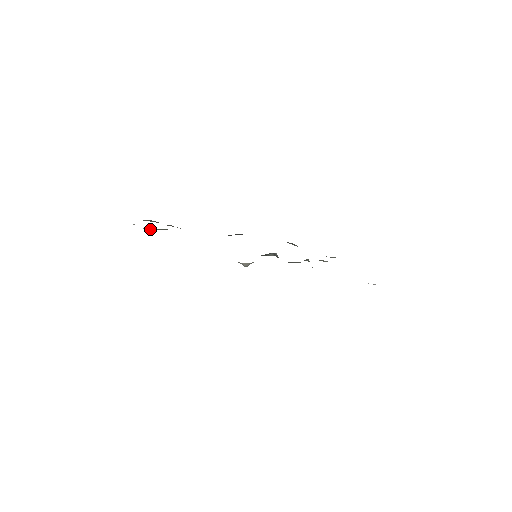
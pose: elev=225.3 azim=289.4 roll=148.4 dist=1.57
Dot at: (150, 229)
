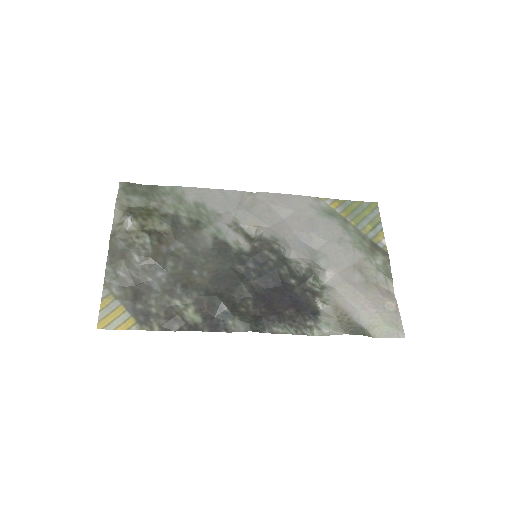
Dot at: (130, 229)
